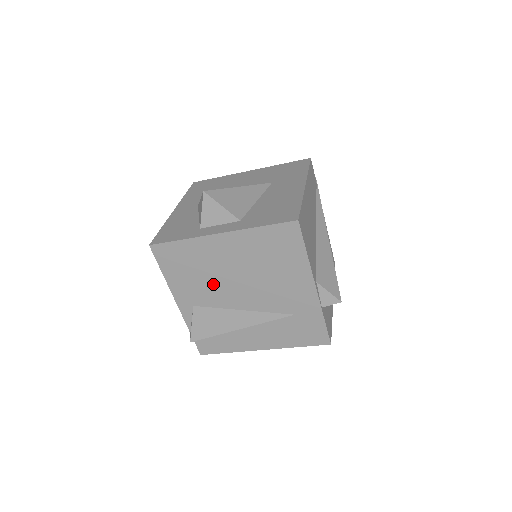
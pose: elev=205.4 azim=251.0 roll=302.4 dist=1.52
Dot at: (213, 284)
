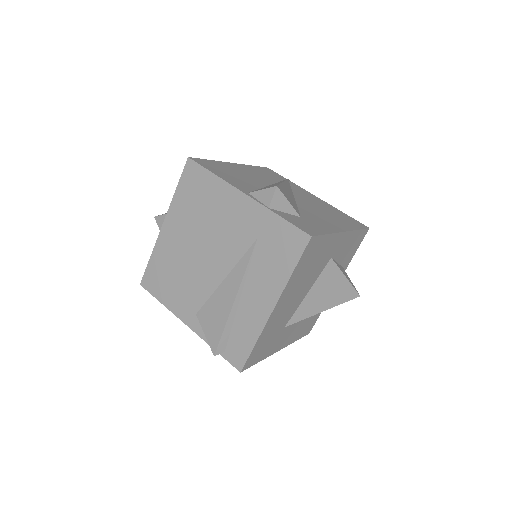
Dot at: (190, 275)
